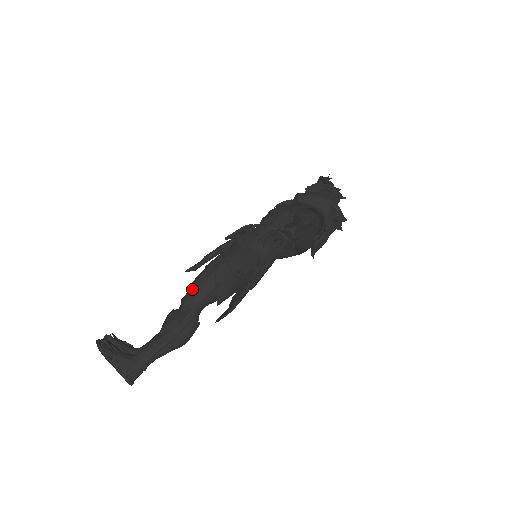
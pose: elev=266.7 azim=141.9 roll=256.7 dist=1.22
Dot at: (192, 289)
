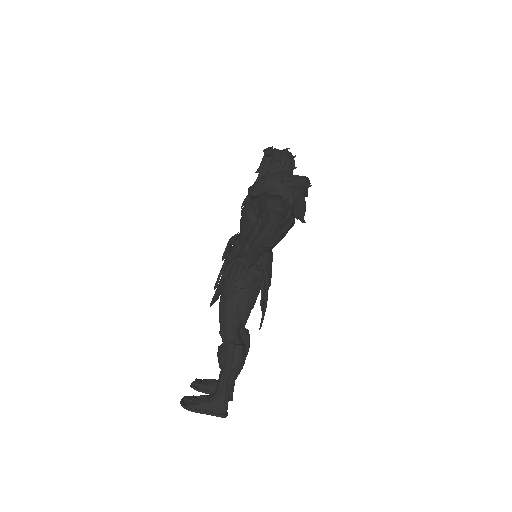
Dot at: (220, 322)
